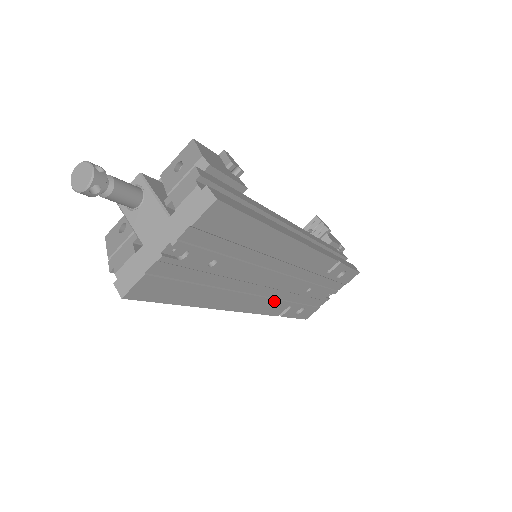
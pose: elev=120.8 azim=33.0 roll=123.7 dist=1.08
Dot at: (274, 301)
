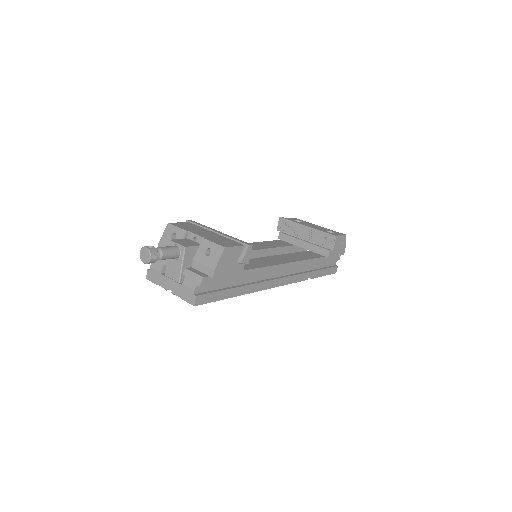
Dot at: occluded
